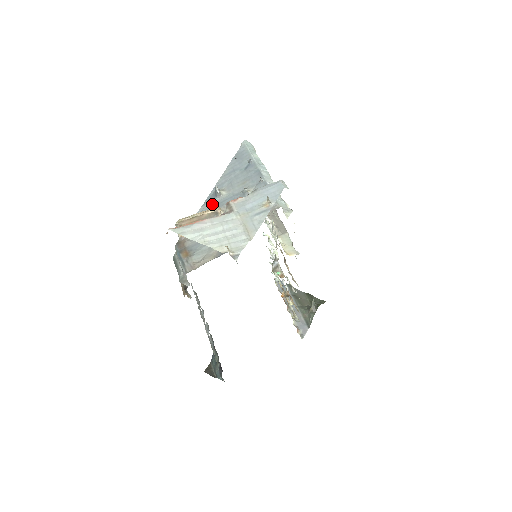
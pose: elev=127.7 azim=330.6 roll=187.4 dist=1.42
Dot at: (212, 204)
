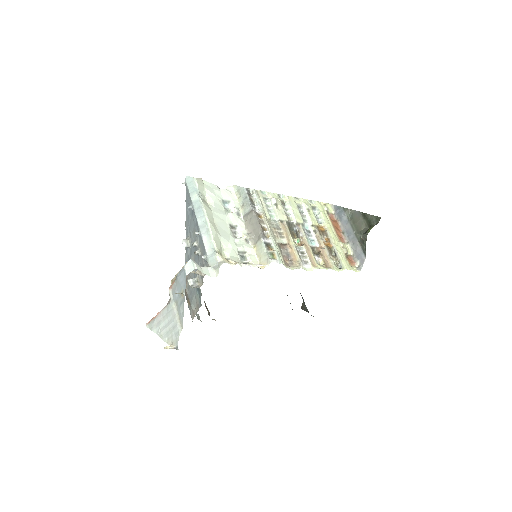
Dot at: (188, 254)
